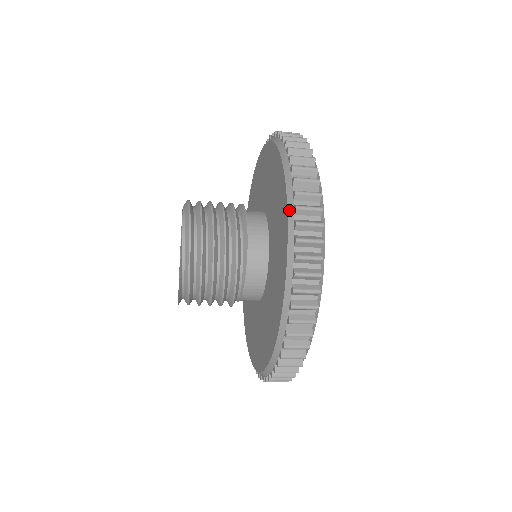
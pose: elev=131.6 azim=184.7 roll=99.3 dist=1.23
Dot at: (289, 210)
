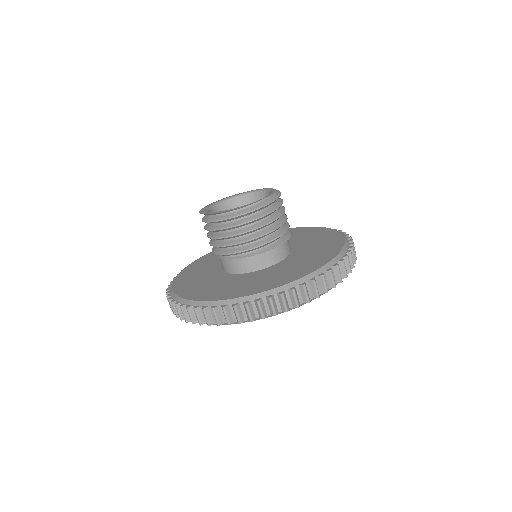
Dot at: (300, 280)
